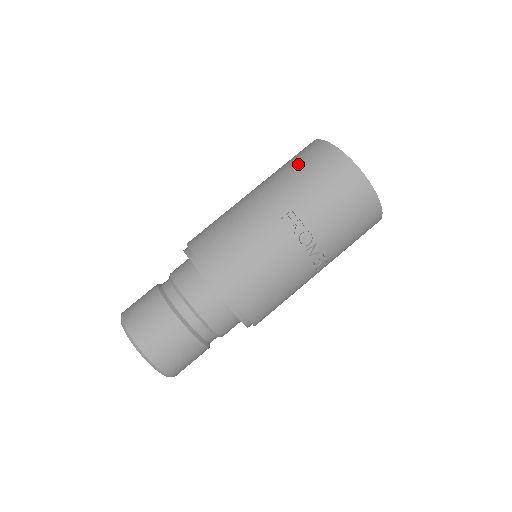
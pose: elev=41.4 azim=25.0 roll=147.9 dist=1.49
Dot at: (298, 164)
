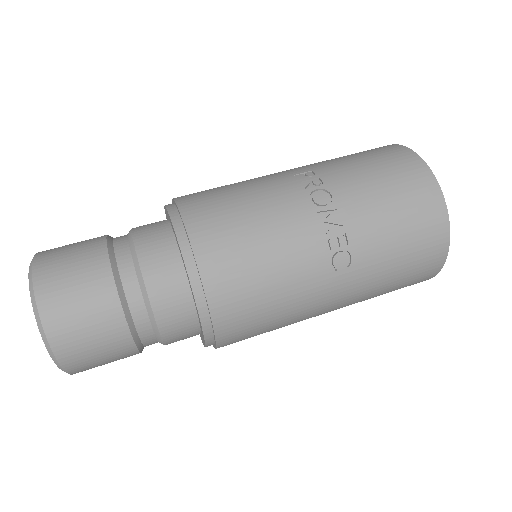
Dot at: occluded
